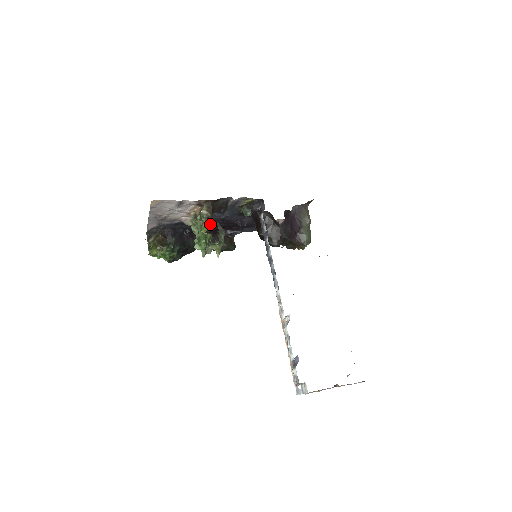
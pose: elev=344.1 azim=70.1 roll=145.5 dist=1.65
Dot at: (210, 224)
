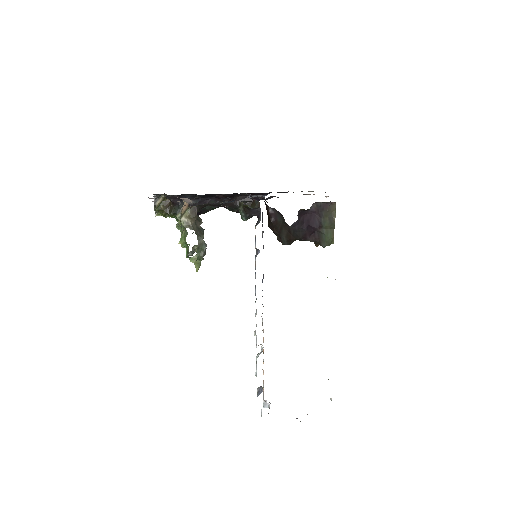
Dot at: (200, 222)
